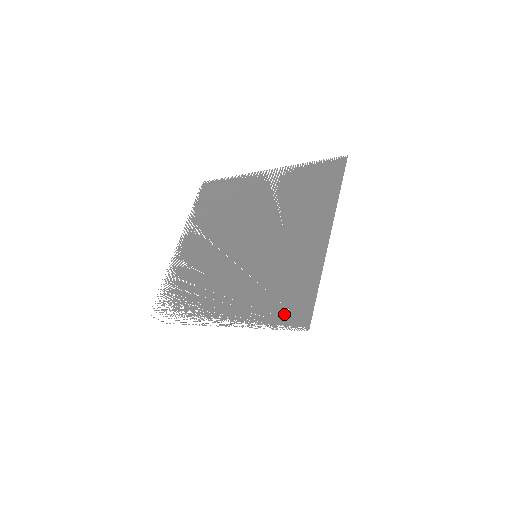
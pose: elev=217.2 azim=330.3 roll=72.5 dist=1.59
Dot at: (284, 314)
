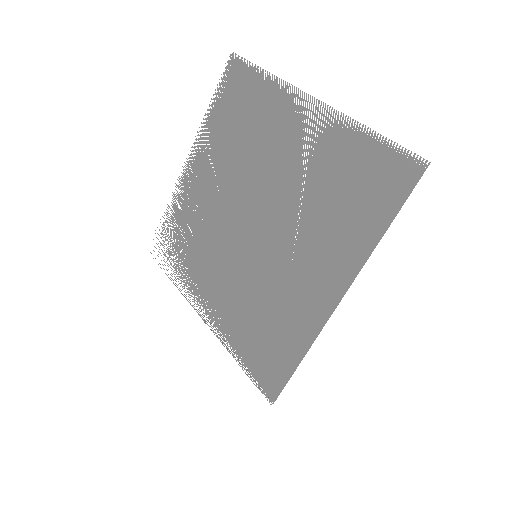
Dot at: (258, 364)
